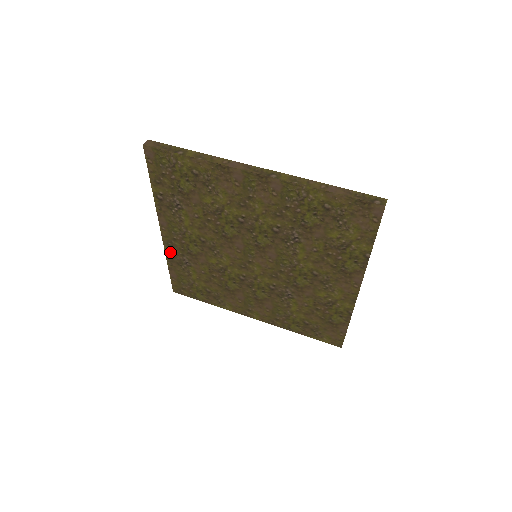
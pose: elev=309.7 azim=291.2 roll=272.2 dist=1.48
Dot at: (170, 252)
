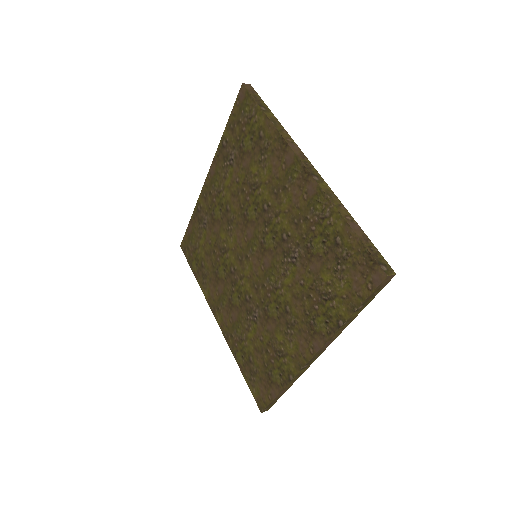
Dot at: (200, 204)
